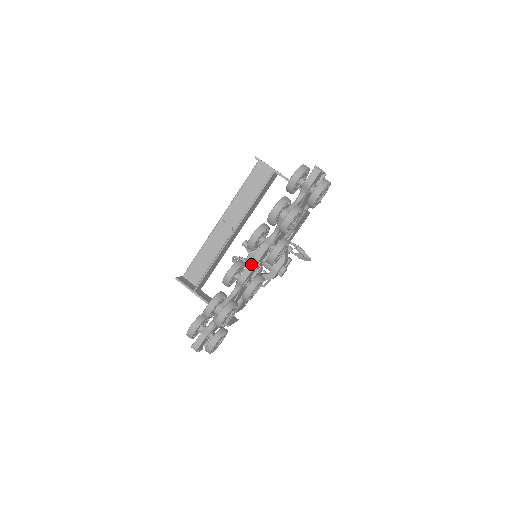
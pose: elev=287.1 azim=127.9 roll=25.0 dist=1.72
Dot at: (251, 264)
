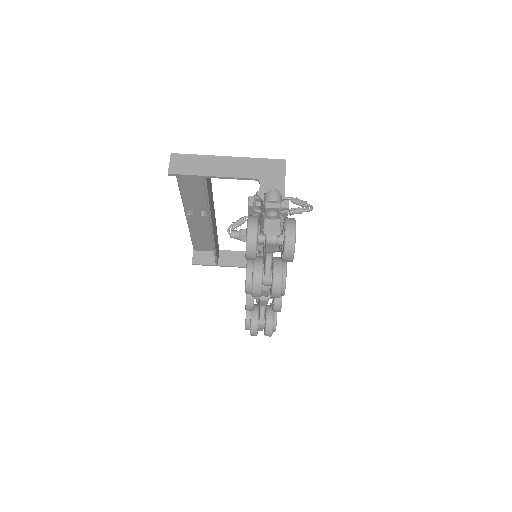
Dot at: occluded
